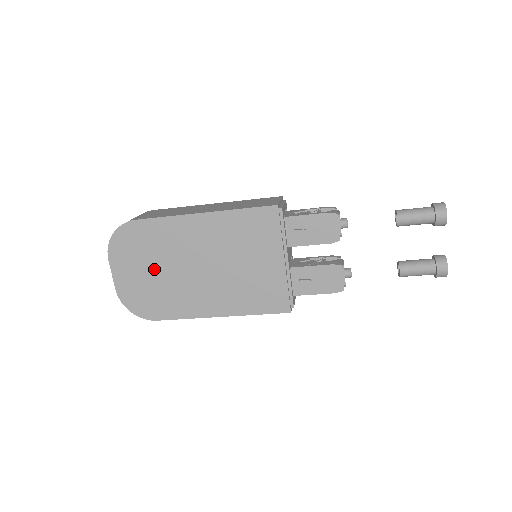
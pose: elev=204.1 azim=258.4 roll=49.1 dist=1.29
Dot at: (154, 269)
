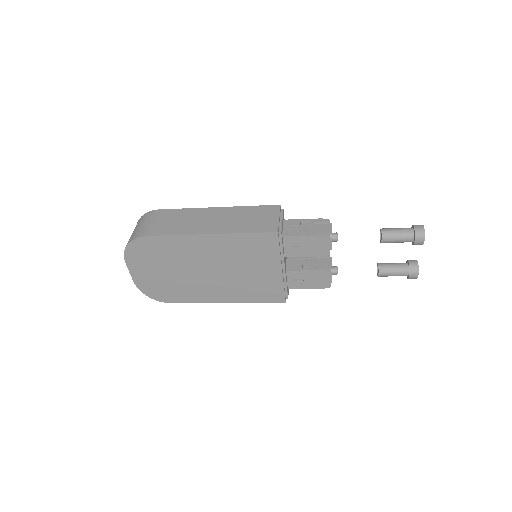
Dot at: (167, 270)
